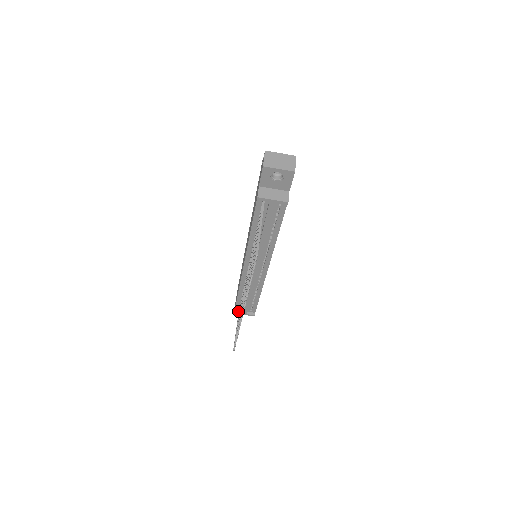
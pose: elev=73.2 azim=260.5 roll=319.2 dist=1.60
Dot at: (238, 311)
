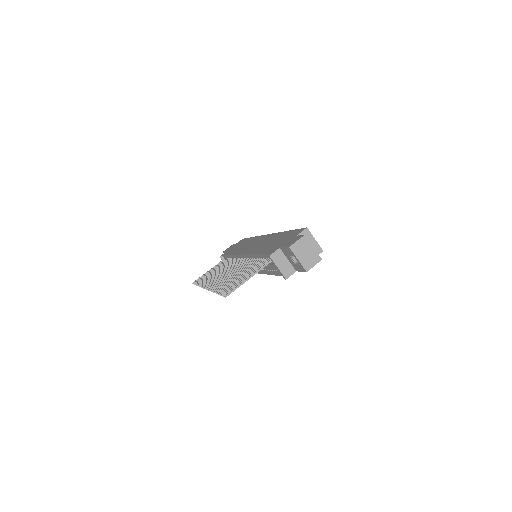
Dot at: (223, 258)
